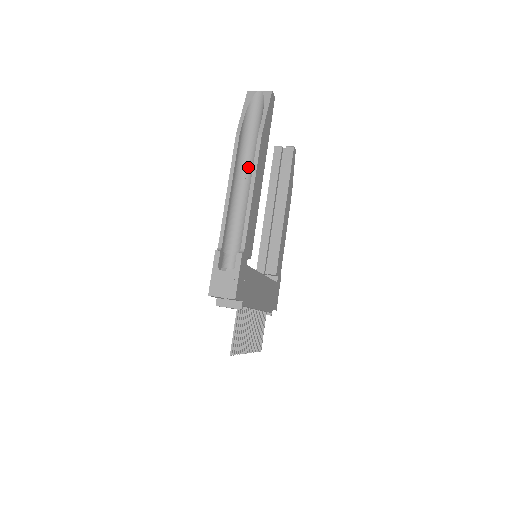
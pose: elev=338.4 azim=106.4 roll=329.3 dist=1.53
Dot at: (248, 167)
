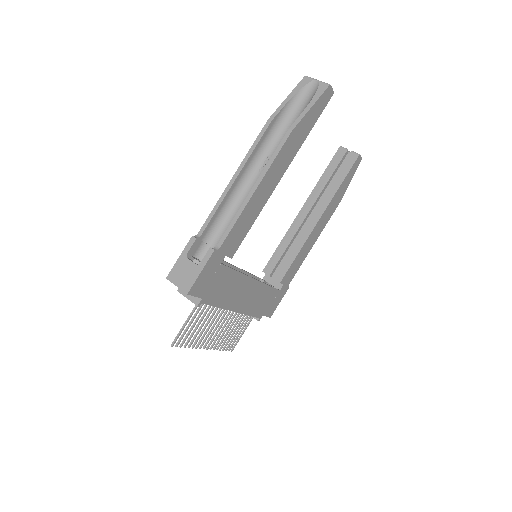
Dot at: (268, 160)
